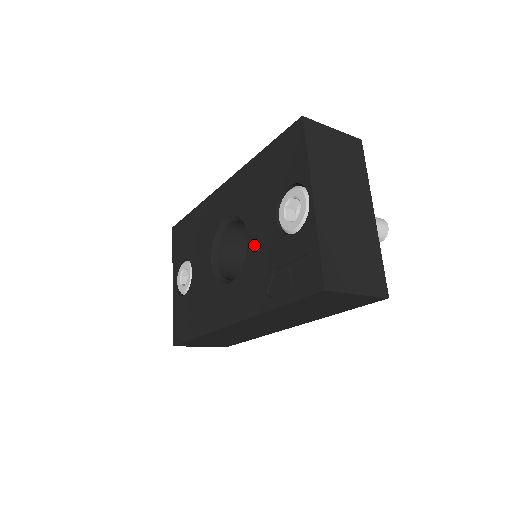
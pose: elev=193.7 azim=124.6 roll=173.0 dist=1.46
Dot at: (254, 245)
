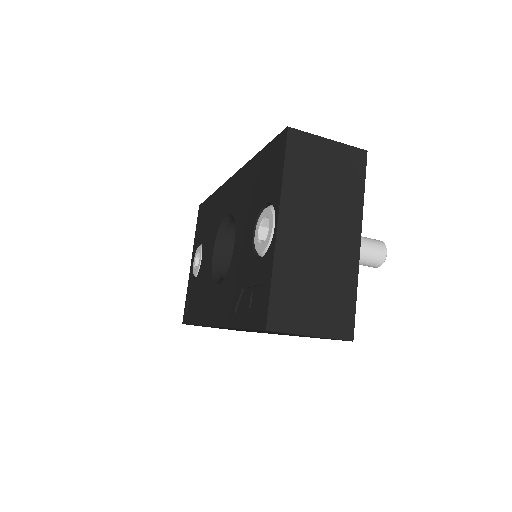
Dot at: (236, 254)
